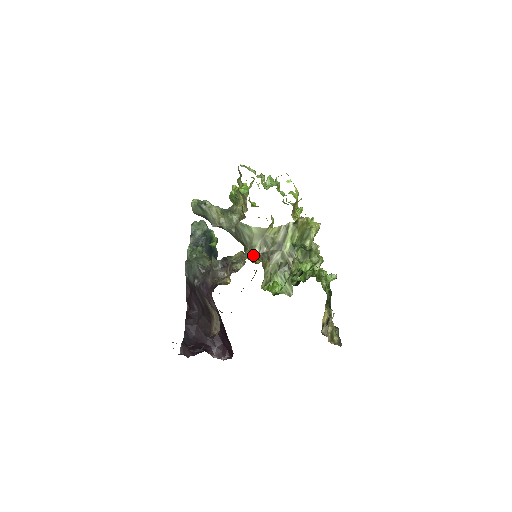
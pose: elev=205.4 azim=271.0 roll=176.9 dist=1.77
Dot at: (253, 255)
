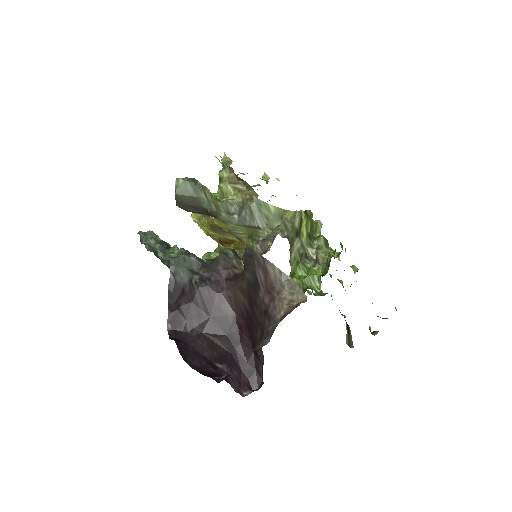
Dot at: occluded
